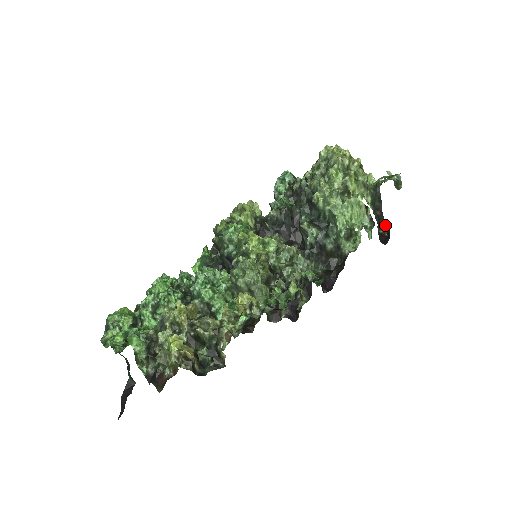
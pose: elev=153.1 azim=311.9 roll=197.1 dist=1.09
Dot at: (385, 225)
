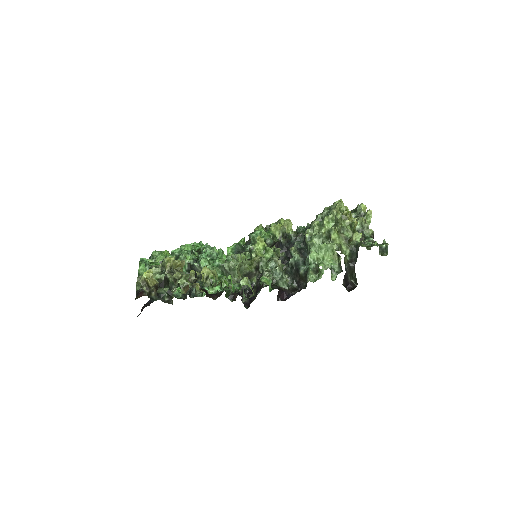
Dot at: (355, 277)
